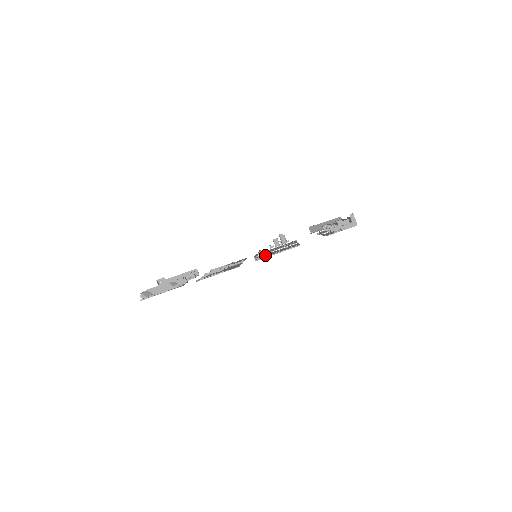
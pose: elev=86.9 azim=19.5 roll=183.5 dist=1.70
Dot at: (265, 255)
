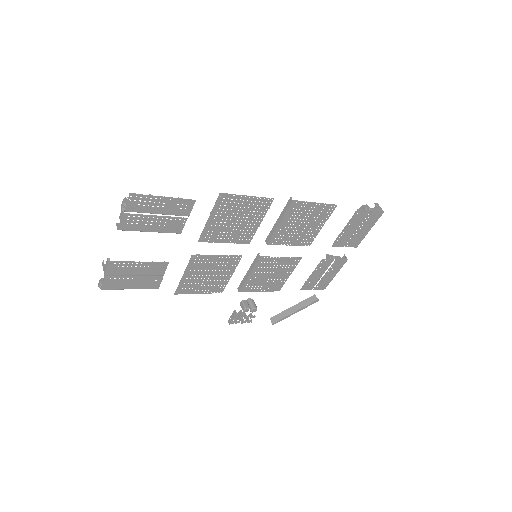
Dot at: (285, 228)
